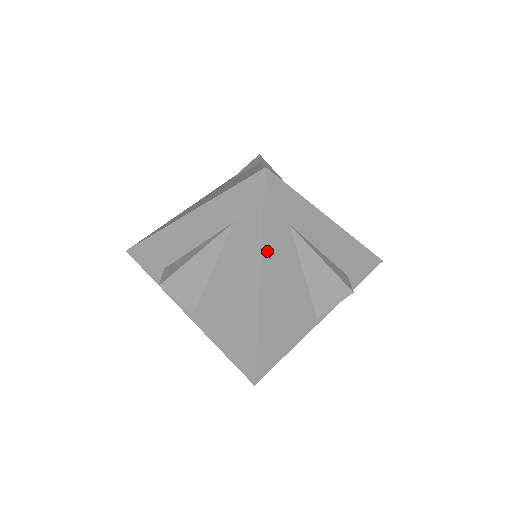
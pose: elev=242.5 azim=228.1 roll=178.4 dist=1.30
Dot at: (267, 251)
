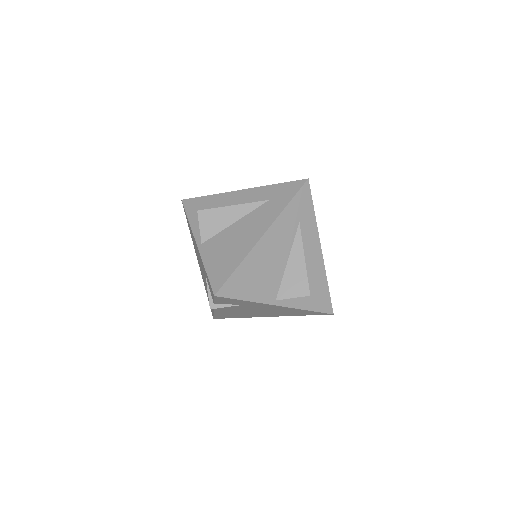
Dot at: (280, 222)
